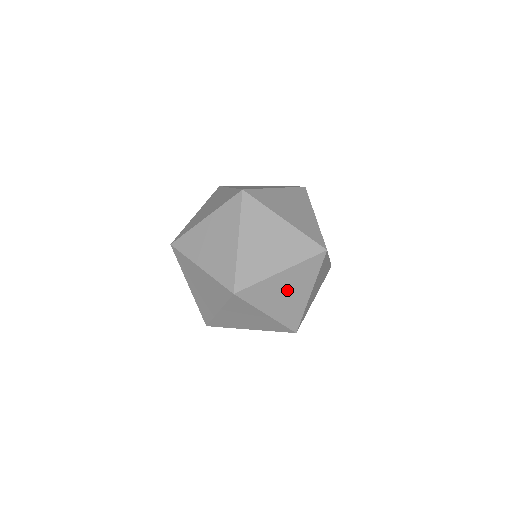
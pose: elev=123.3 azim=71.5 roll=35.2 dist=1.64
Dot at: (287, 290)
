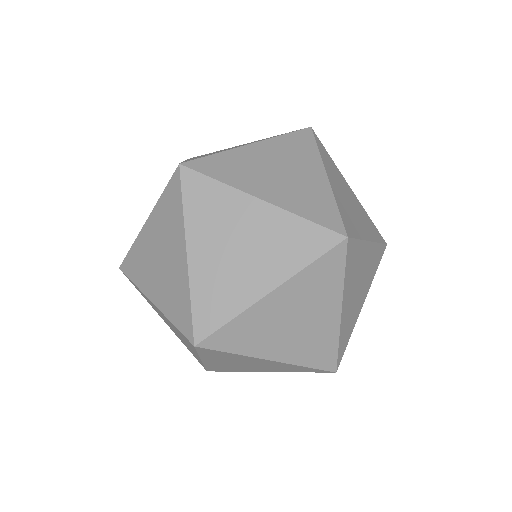
Dot at: (293, 317)
